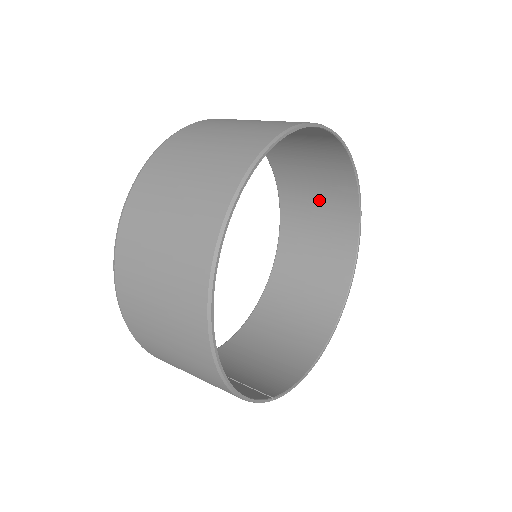
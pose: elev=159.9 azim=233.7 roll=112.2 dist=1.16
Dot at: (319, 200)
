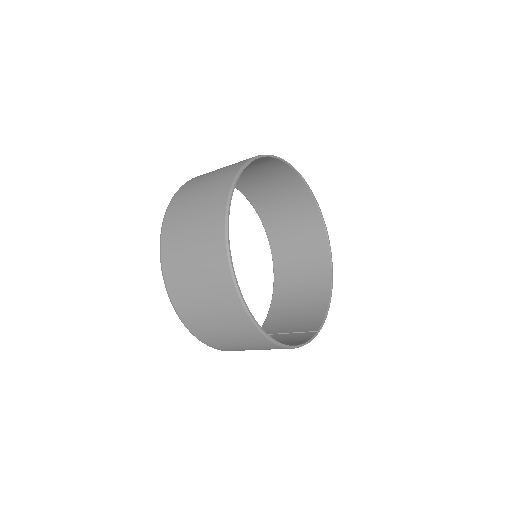
Dot at: (271, 184)
